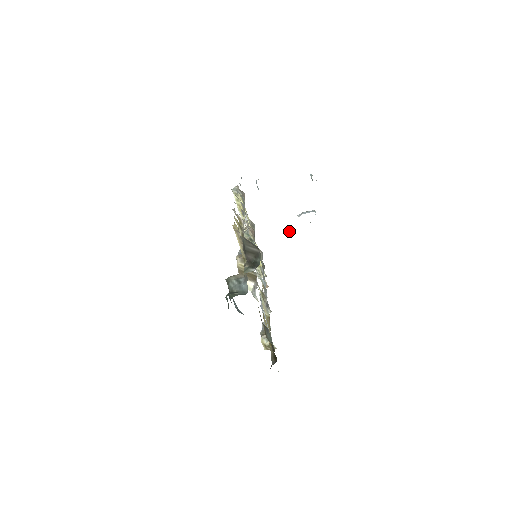
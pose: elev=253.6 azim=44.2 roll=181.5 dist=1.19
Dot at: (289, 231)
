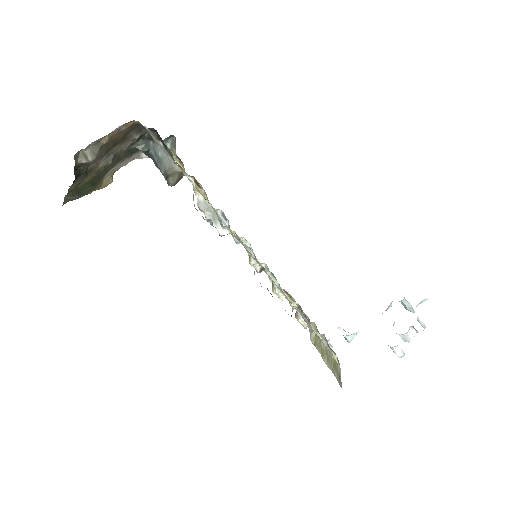
Dot at: occluded
